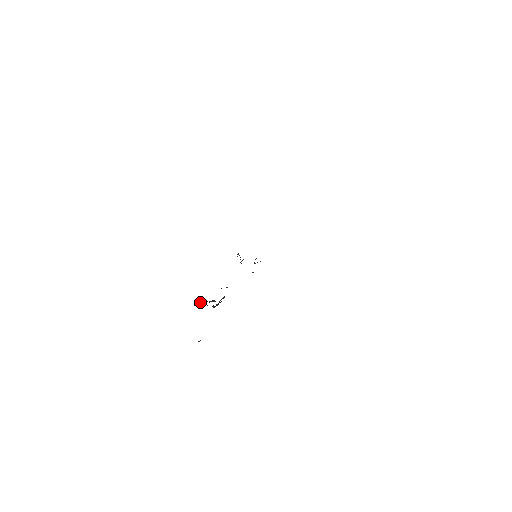
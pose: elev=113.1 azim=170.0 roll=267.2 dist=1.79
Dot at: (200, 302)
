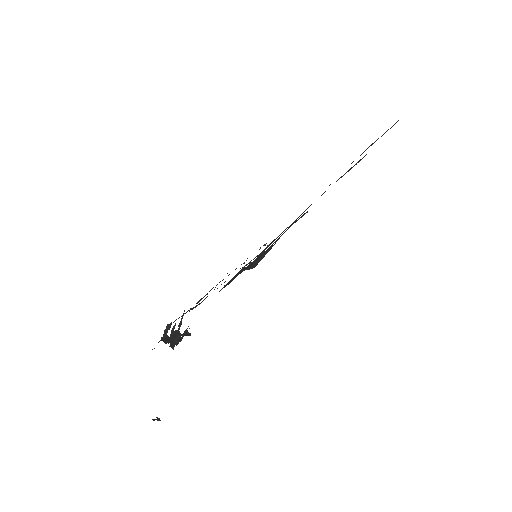
Dot at: occluded
